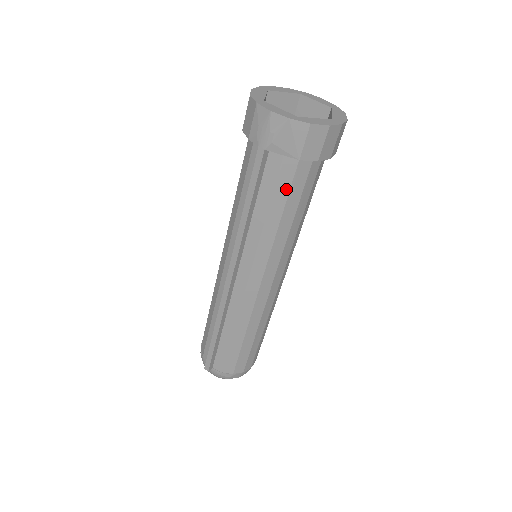
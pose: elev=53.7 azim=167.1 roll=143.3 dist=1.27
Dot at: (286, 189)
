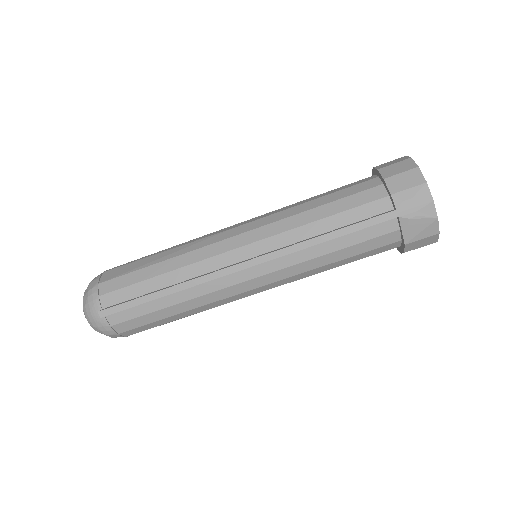
Dot at: (367, 249)
